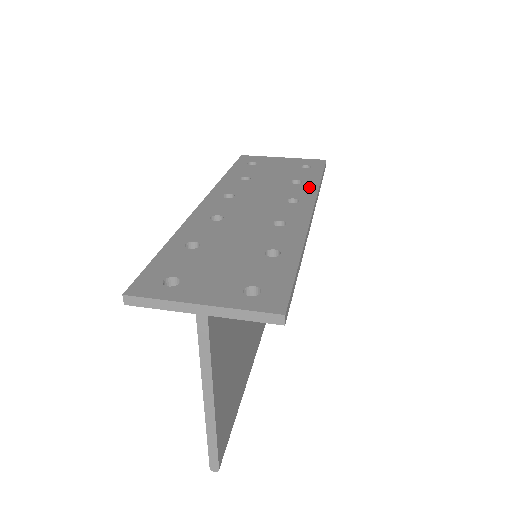
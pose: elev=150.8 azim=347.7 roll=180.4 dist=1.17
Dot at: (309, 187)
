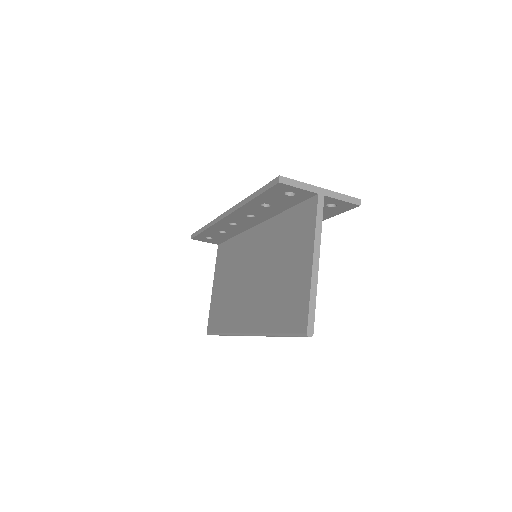
Dot at: occluded
